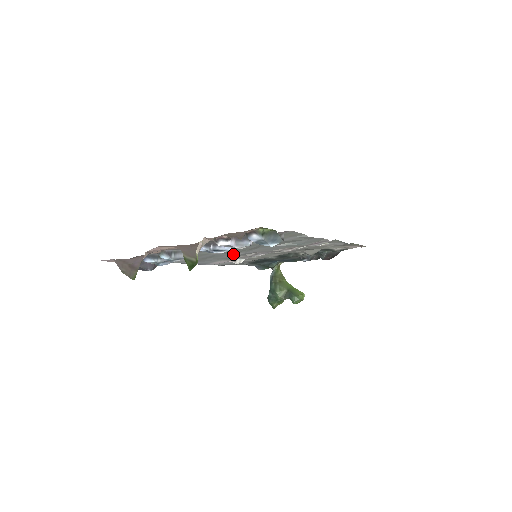
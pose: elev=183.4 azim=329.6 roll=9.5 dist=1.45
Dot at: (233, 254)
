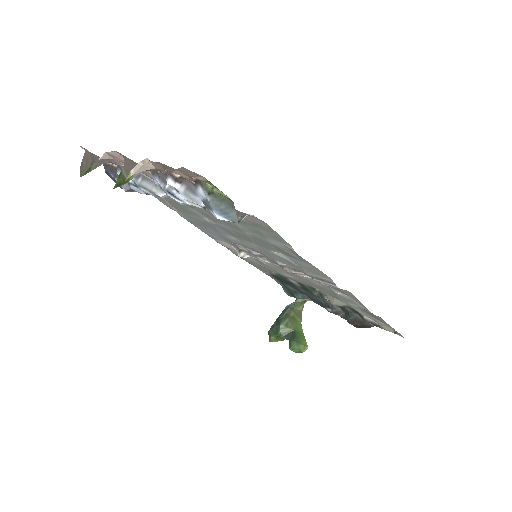
Dot at: (232, 237)
